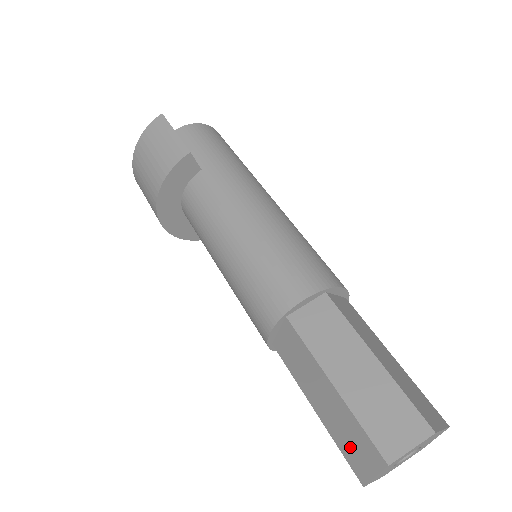
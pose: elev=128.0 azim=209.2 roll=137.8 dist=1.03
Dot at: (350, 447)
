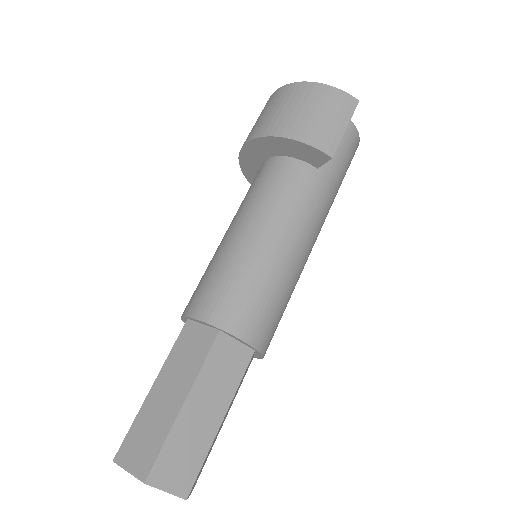
Dot at: (139, 438)
